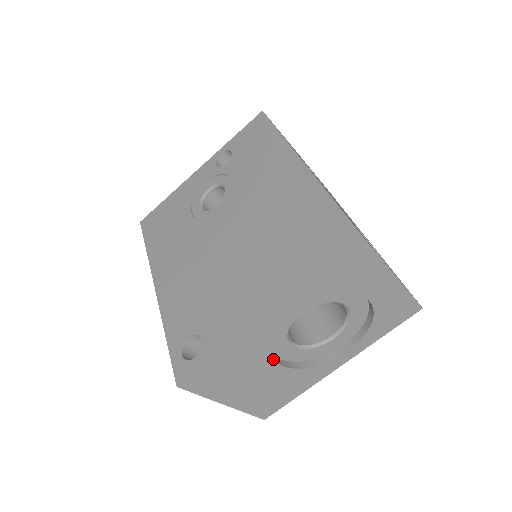
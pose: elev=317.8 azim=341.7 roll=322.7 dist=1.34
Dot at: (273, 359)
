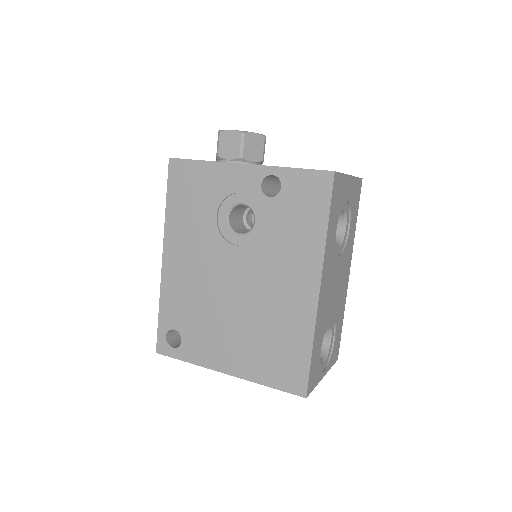
Dot at: occluded
